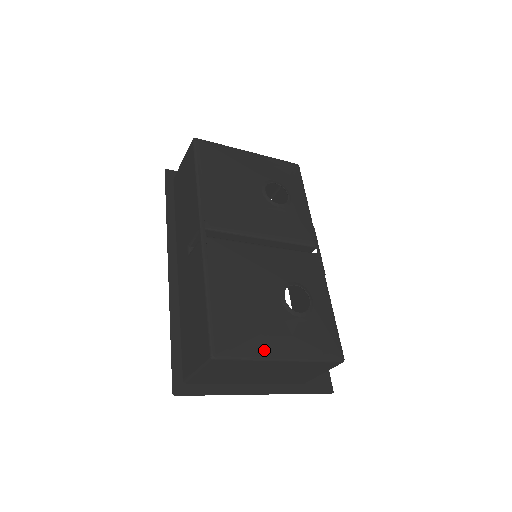
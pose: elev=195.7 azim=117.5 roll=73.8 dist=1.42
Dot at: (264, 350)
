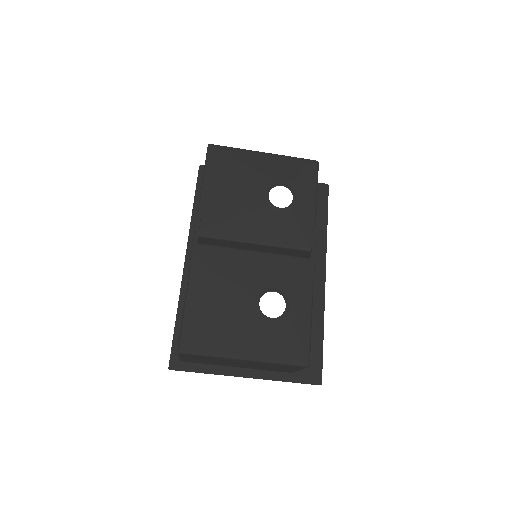
Dot at: (227, 349)
